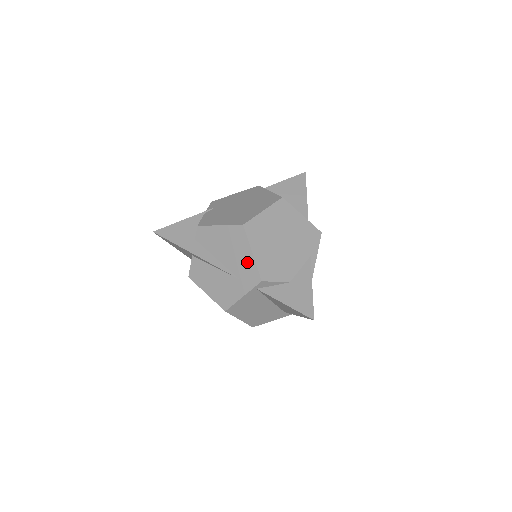
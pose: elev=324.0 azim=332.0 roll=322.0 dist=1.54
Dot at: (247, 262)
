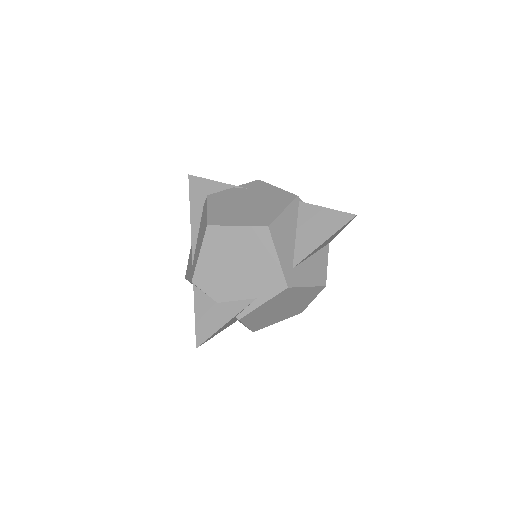
Dot at: (197, 257)
